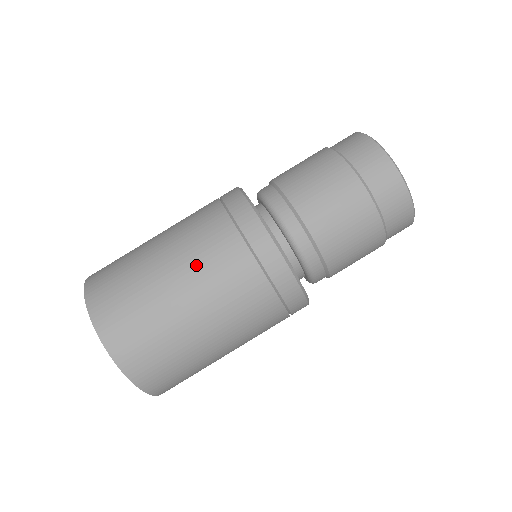
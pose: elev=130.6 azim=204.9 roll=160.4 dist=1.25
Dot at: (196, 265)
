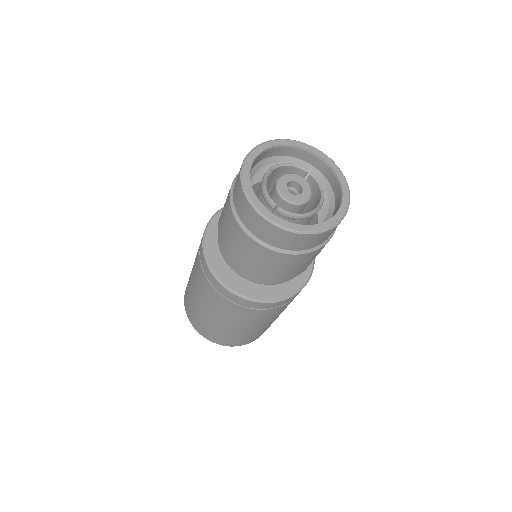
Dot at: (230, 319)
